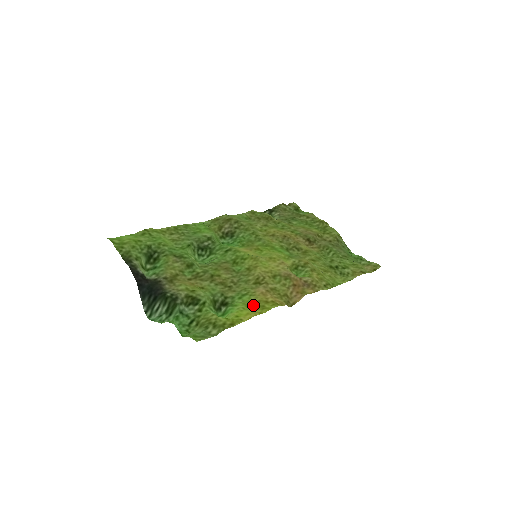
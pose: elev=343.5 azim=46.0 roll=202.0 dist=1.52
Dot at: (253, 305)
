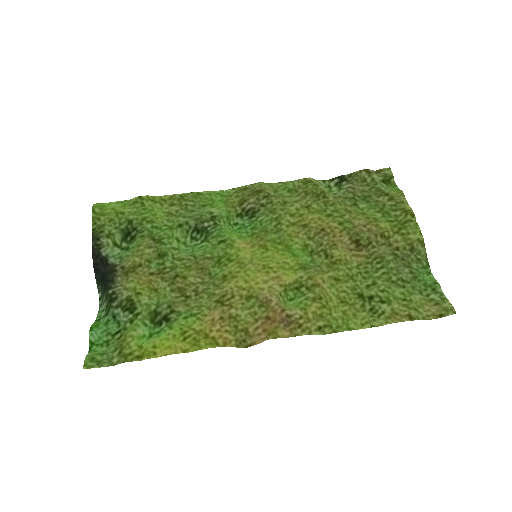
Dot at: (189, 334)
